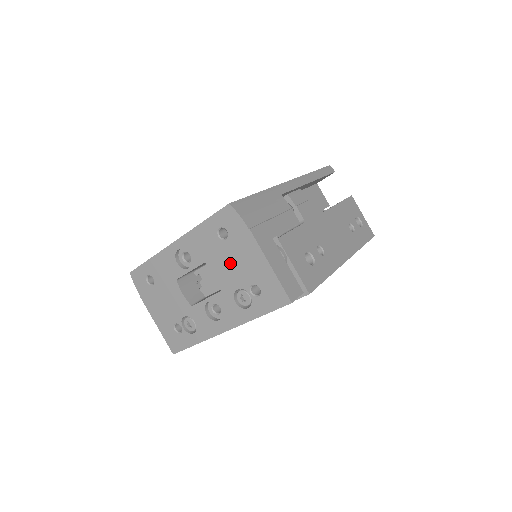
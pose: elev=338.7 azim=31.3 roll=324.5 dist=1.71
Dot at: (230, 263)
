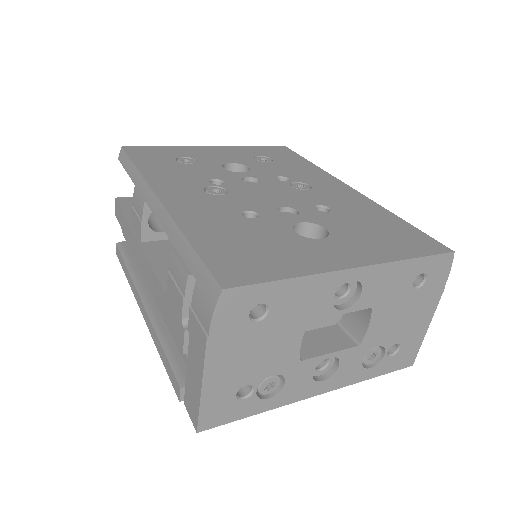
Dot at: (397, 316)
